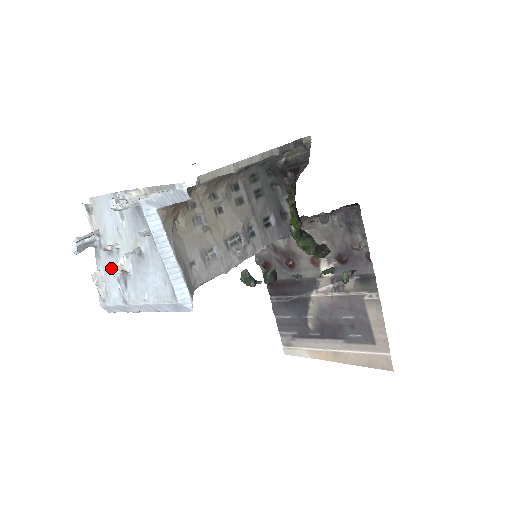
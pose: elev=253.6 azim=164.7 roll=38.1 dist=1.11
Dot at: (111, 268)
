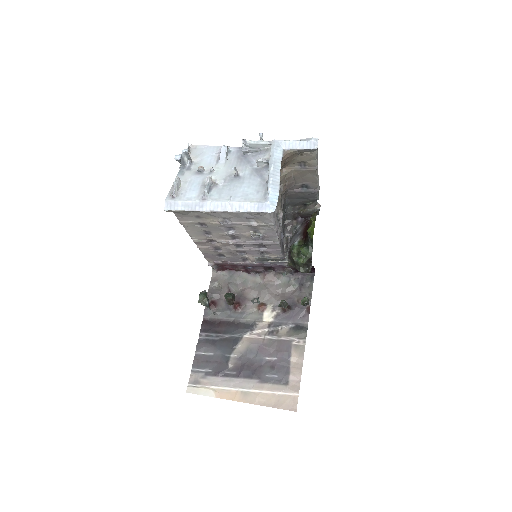
Dot at: (195, 181)
